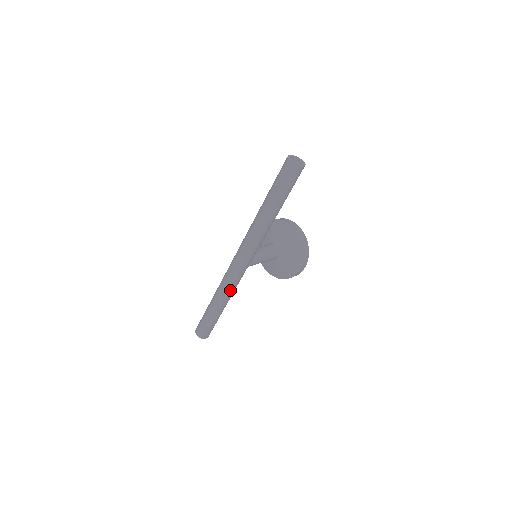
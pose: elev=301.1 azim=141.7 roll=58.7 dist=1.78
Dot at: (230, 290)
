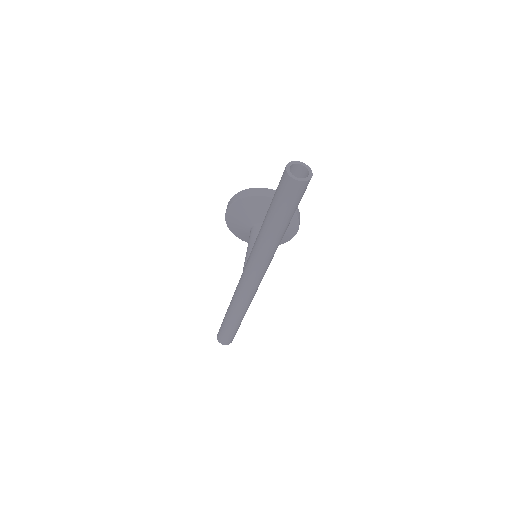
Dot at: occluded
